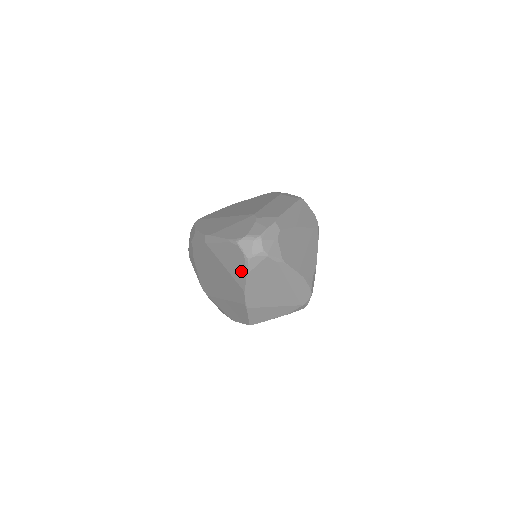
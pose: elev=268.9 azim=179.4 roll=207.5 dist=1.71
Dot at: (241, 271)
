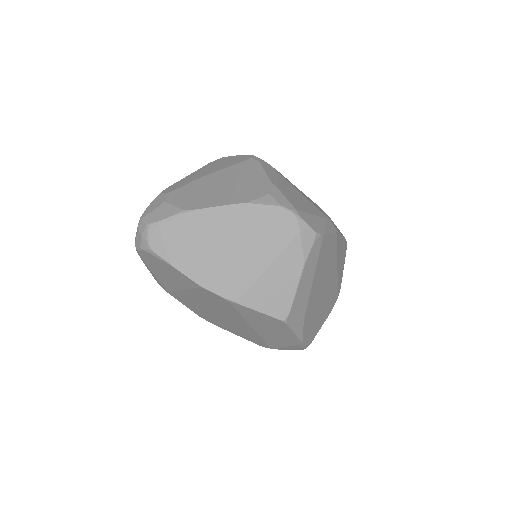
Dot at: (171, 271)
